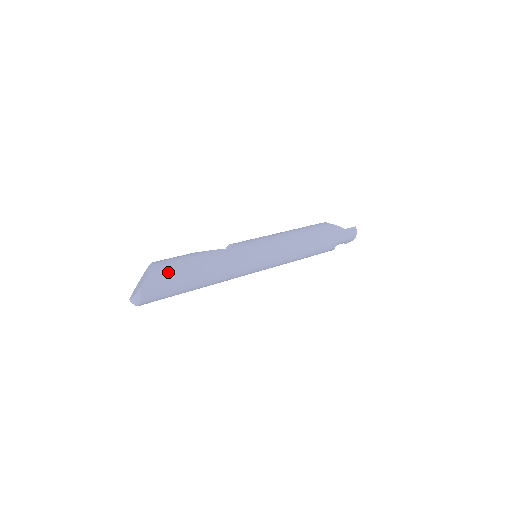
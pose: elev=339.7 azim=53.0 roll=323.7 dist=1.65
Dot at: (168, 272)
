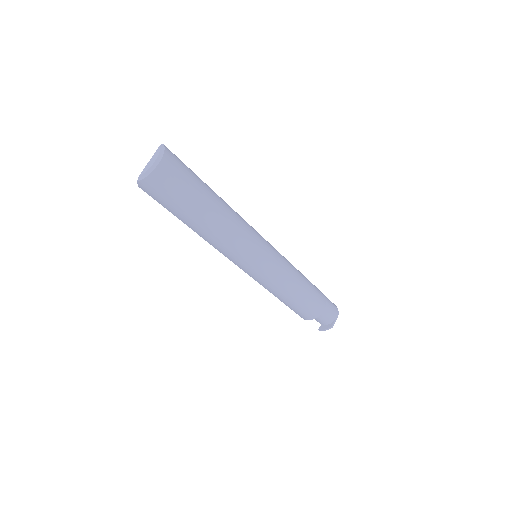
Dot at: occluded
